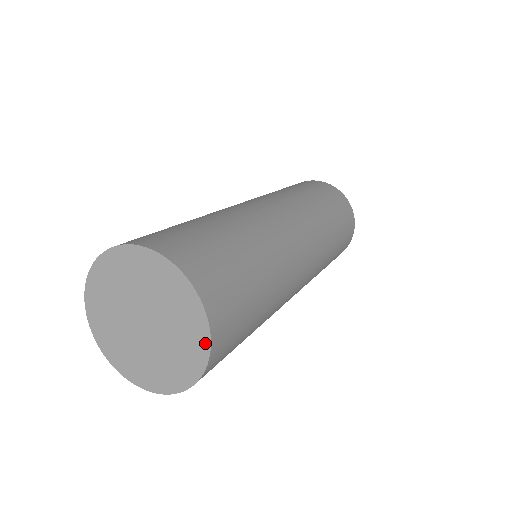
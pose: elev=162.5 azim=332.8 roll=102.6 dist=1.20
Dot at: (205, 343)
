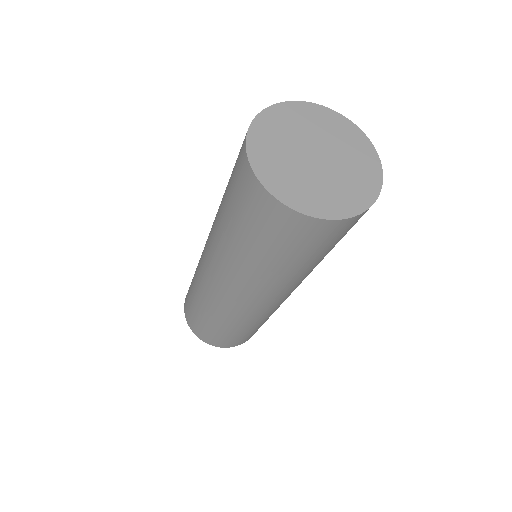
Dot at: (346, 122)
